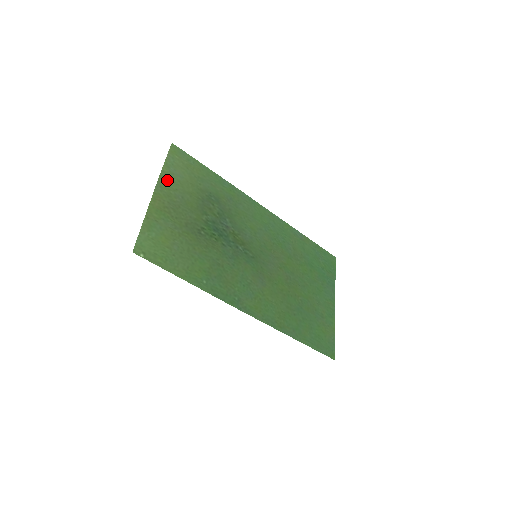
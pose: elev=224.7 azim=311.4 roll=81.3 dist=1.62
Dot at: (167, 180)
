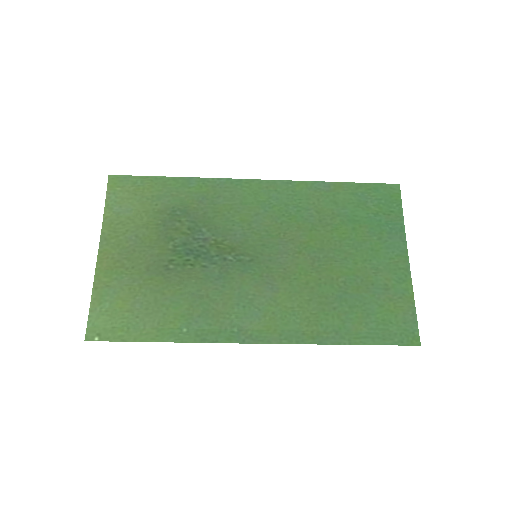
Dot at: (112, 226)
